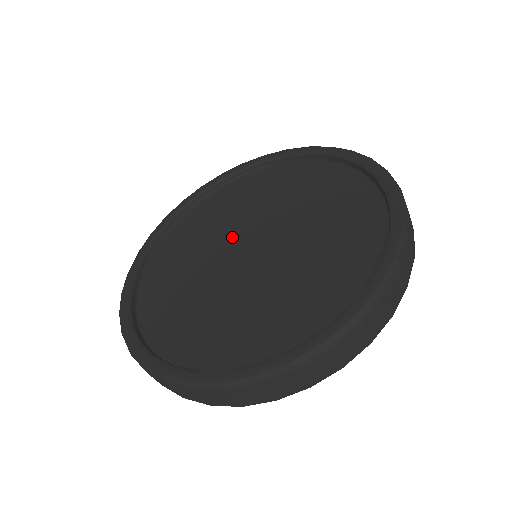
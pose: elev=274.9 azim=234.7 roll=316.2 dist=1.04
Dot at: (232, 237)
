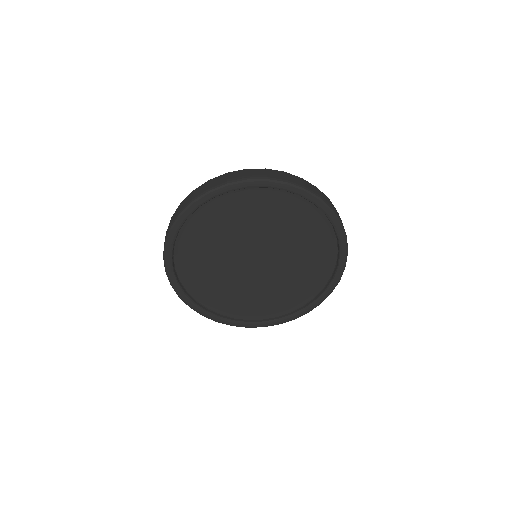
Dot at: (242, 246)
